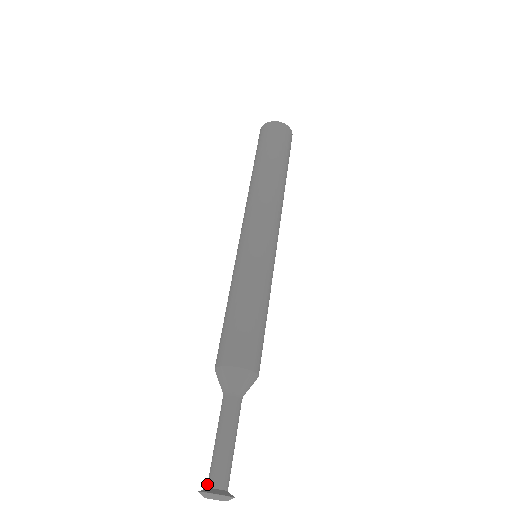
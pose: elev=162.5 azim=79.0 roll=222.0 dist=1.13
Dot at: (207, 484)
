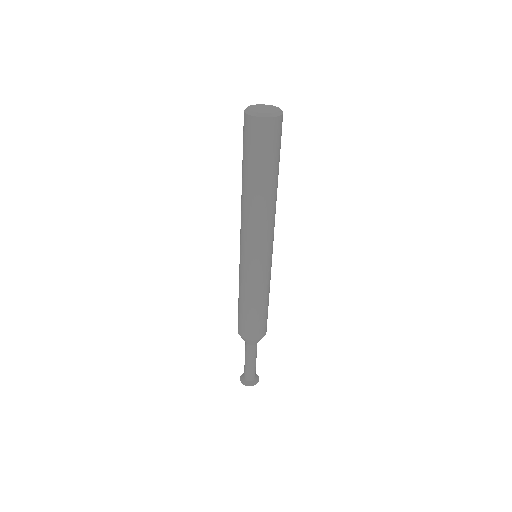
Dot at: (244, 374)
